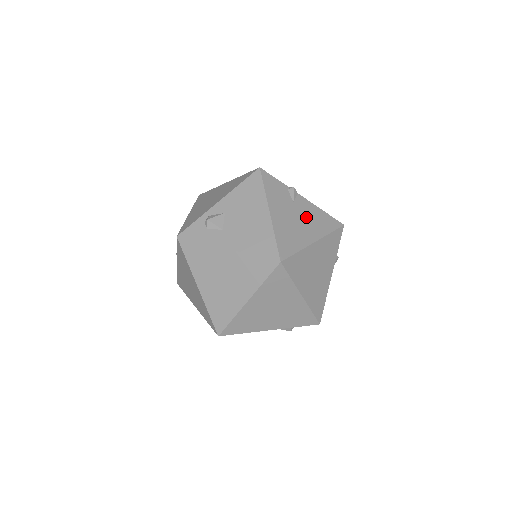
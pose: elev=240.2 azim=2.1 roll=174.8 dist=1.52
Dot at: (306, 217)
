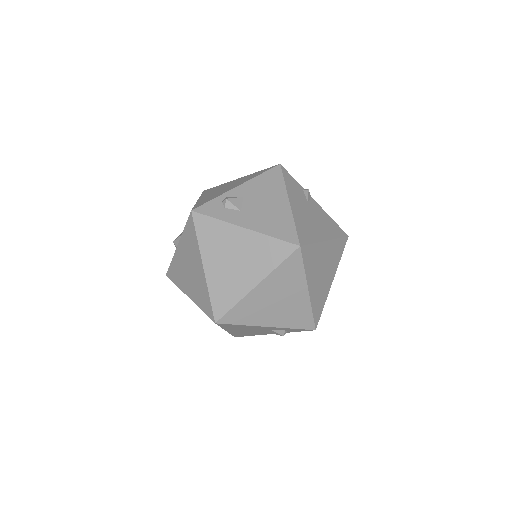
Dot at: (319, 218)
